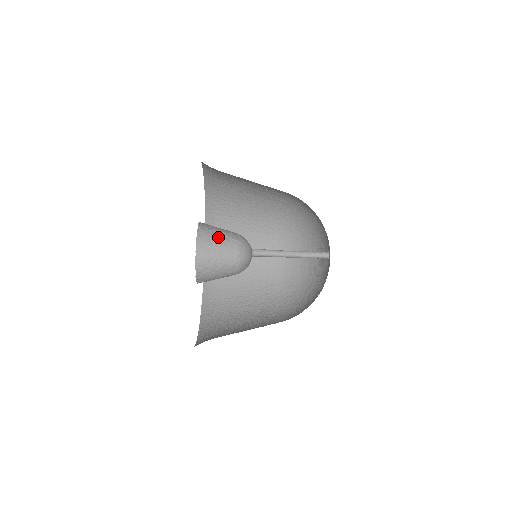
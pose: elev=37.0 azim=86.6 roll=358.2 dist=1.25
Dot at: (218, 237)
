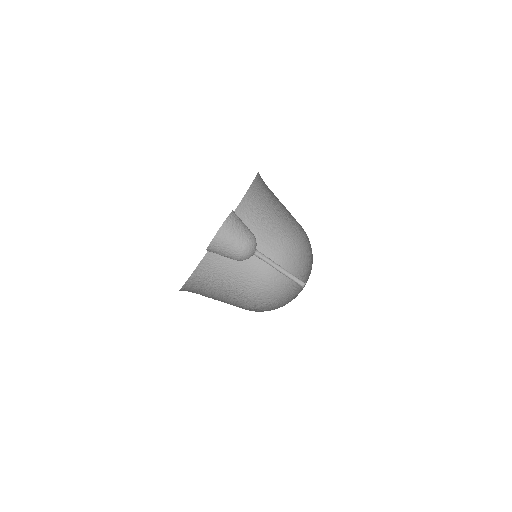
Dot at: (238, 230)
